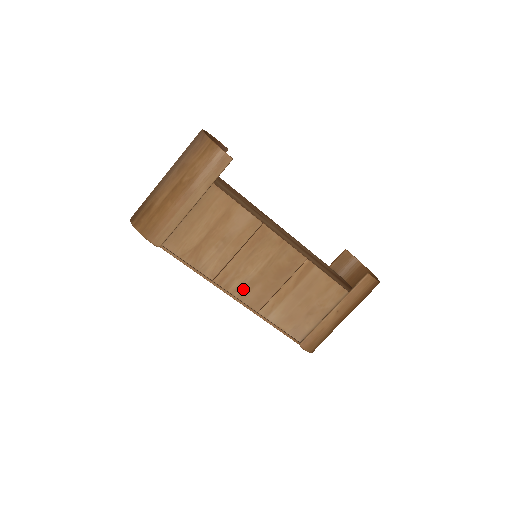
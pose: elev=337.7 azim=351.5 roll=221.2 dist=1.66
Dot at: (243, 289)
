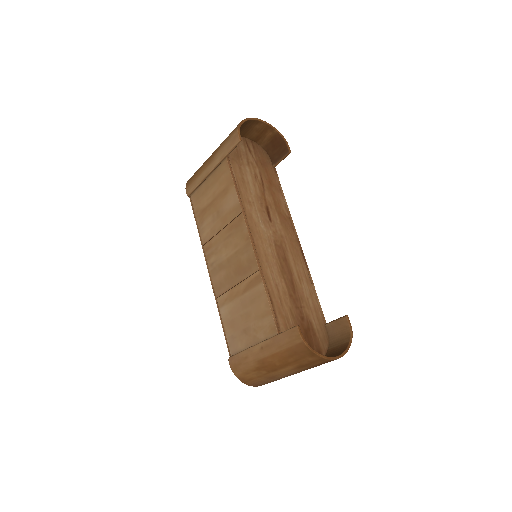
Dot at: (215, 267)
